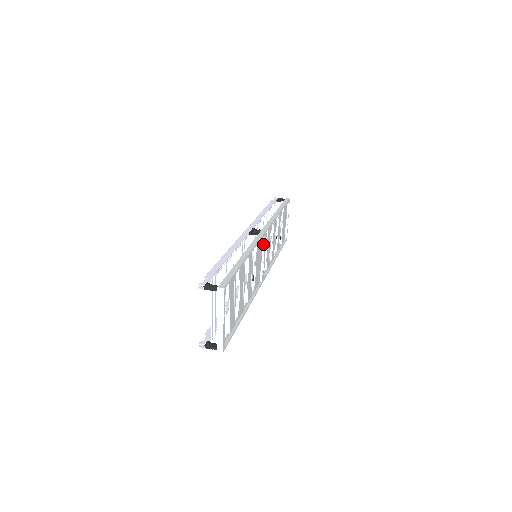
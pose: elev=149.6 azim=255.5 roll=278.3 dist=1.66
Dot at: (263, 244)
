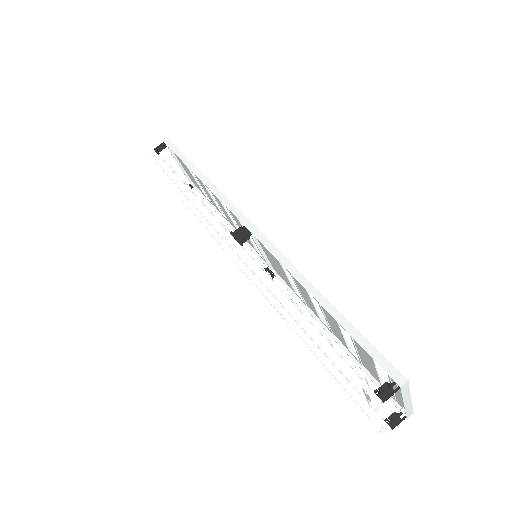
Dot at: occluded
